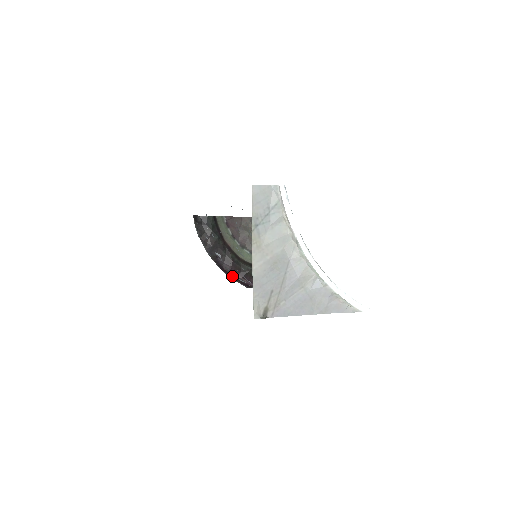
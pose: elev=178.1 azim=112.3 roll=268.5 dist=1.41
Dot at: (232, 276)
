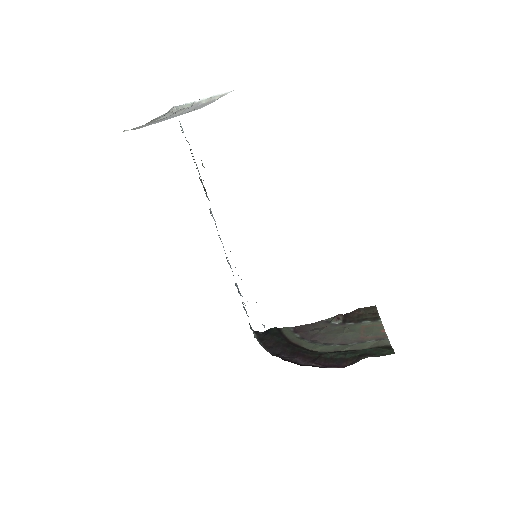
Dot at: (300, 365)
